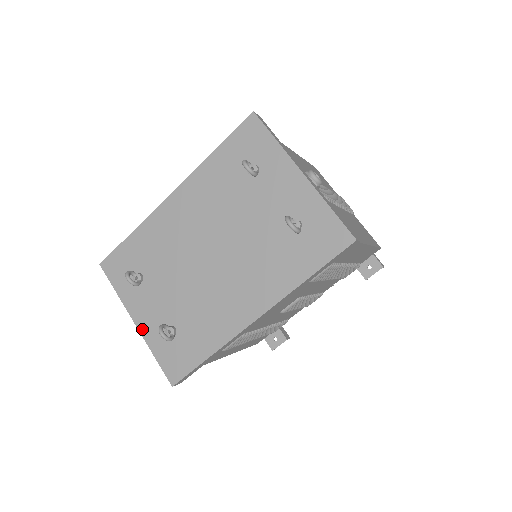
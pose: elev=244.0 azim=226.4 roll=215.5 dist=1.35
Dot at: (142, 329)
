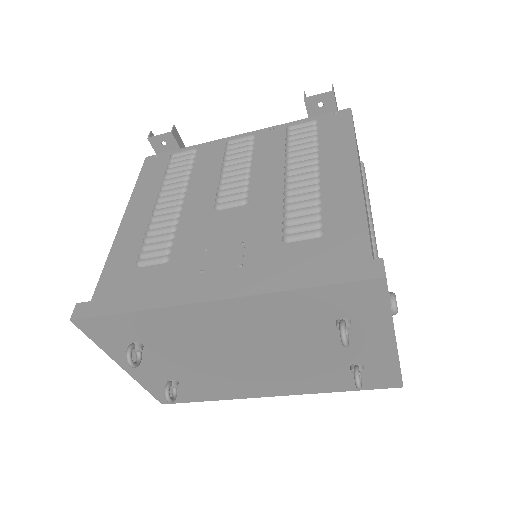
Dot at: (133, 374)
